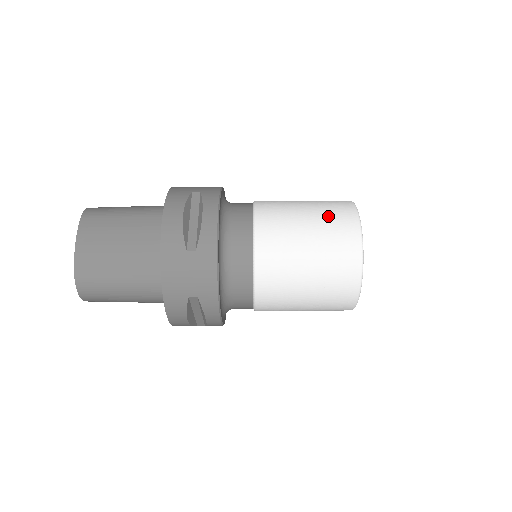
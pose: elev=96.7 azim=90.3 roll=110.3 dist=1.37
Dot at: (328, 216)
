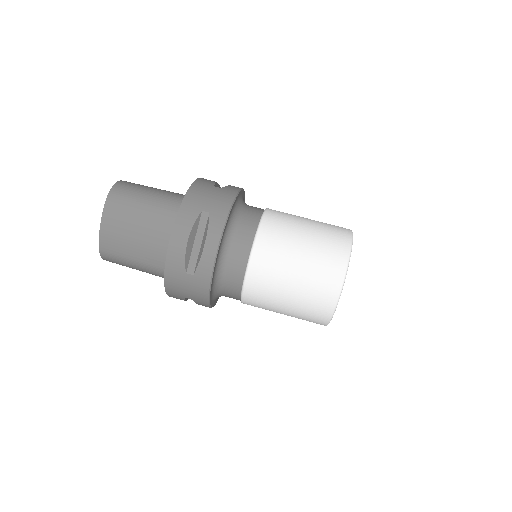
Dot at: (318, 265)
